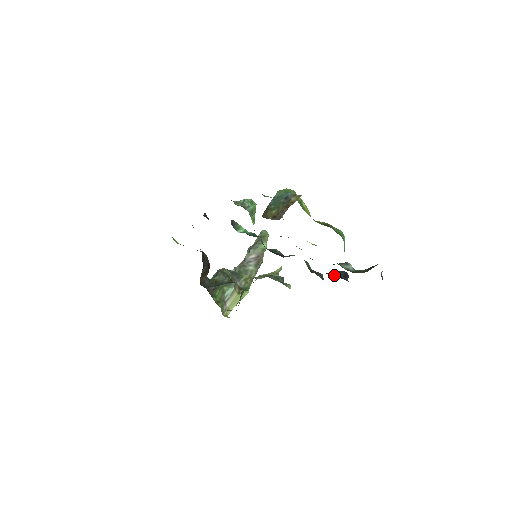
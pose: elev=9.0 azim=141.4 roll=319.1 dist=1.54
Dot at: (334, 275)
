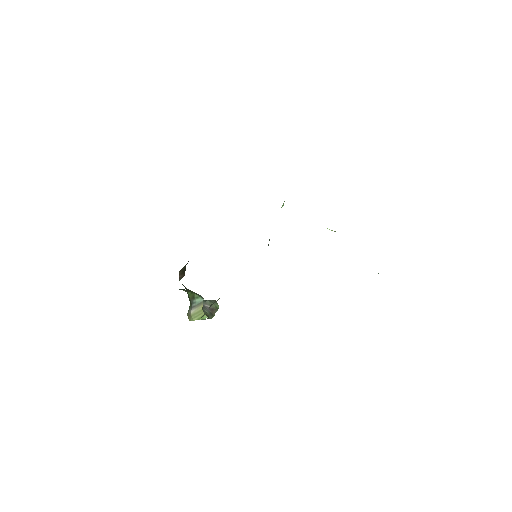
Dot at: occluded
